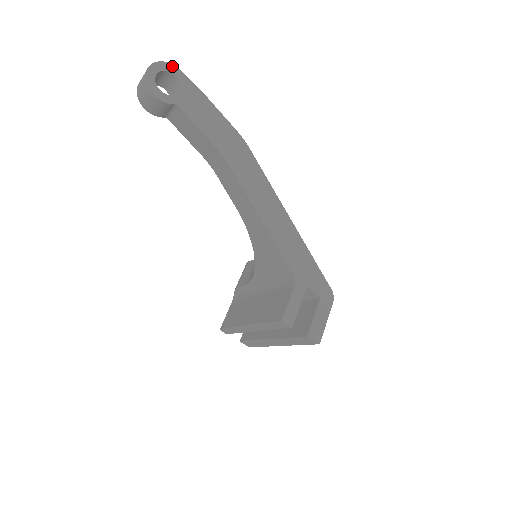
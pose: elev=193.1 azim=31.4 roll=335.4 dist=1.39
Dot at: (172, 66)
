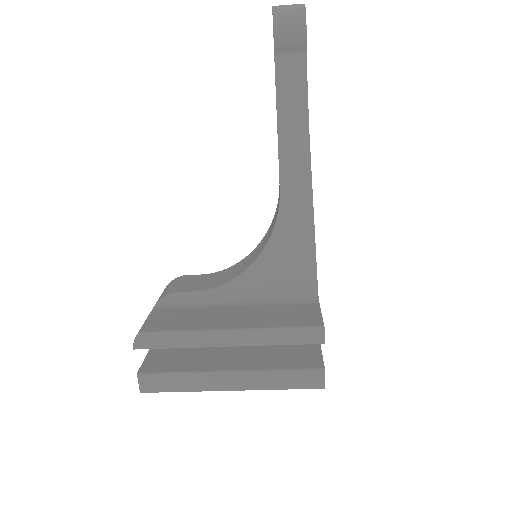
Dot at: occluded
